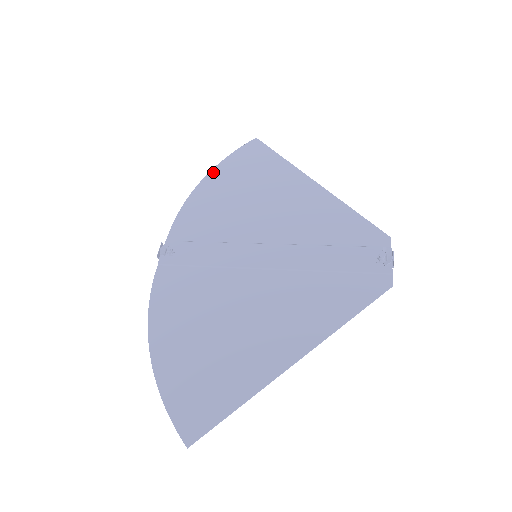
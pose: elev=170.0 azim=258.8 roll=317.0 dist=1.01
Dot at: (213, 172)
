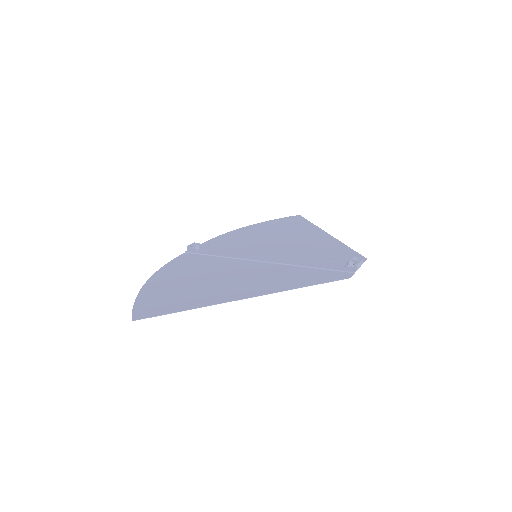
Dot at: (257, 224)
